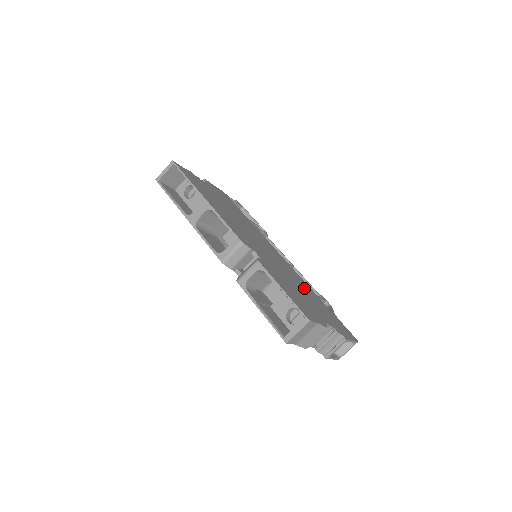
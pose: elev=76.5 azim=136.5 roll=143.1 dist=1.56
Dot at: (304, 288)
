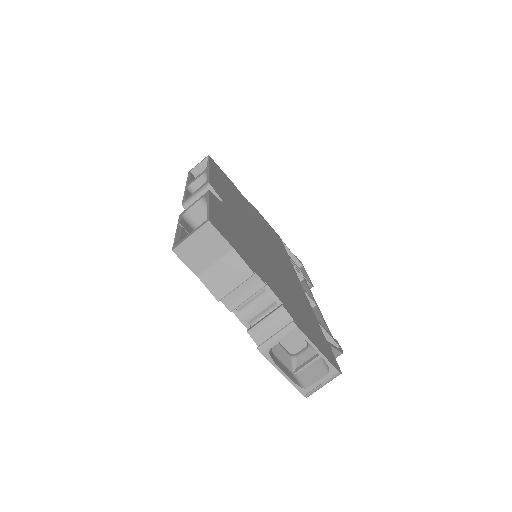
Dot at: (290, 287)
